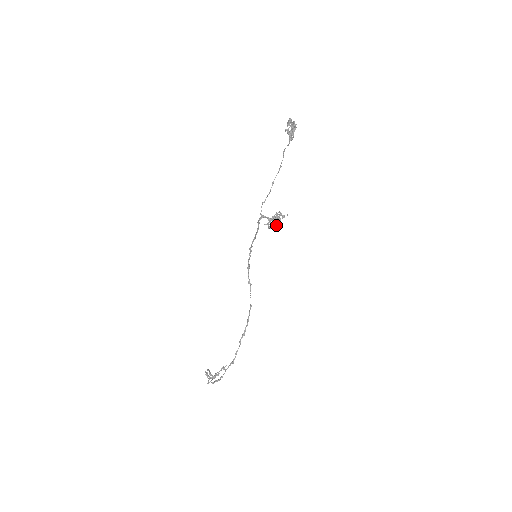
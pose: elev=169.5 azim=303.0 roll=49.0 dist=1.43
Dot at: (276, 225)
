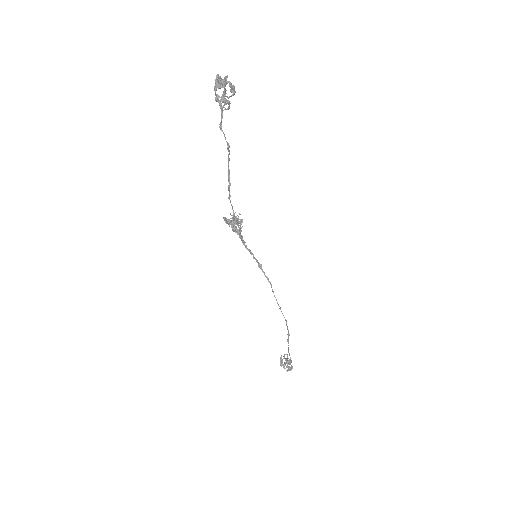
Dot at: (240, 229)
